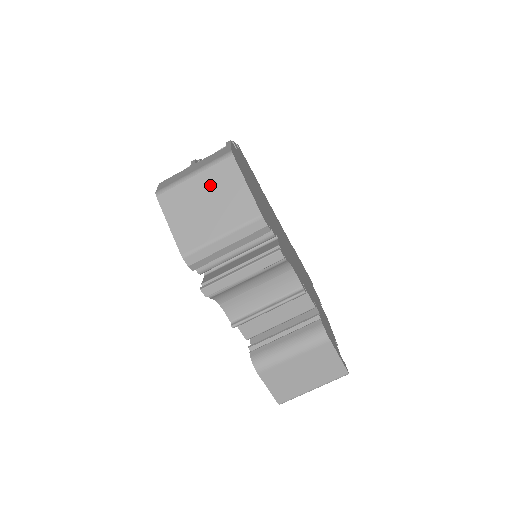
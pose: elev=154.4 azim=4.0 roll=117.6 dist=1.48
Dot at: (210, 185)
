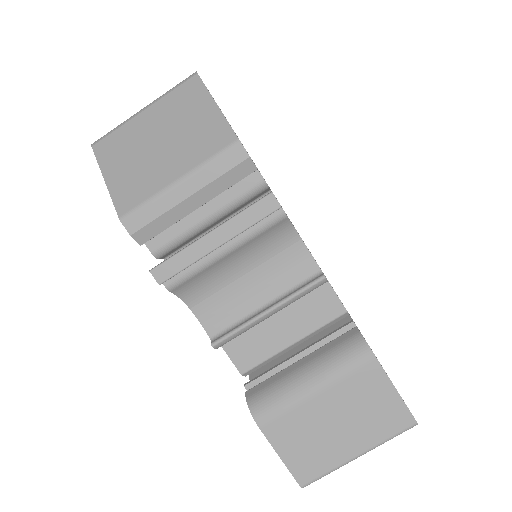
Dot at: (165, 117)
